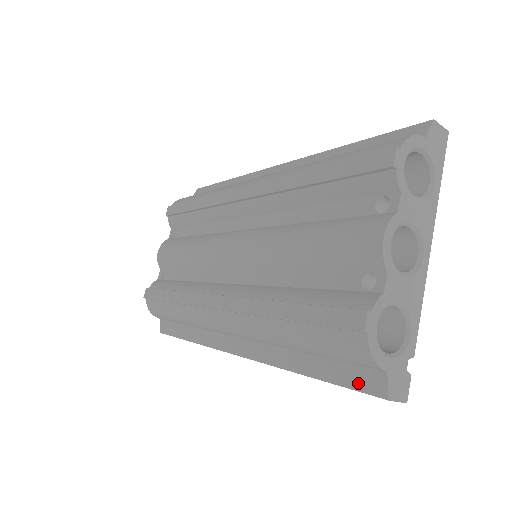
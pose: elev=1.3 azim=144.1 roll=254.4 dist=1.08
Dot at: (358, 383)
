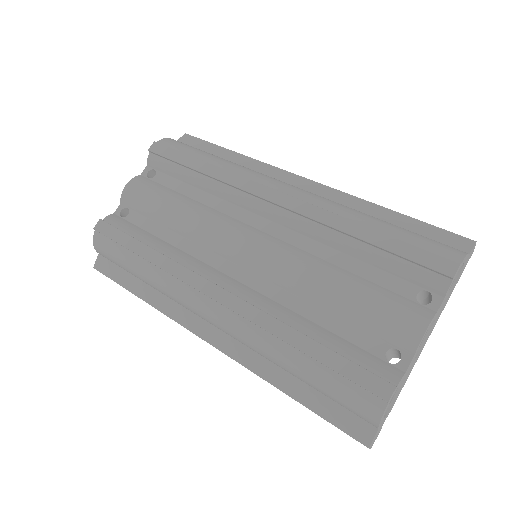
Dot at: (345, 425)
